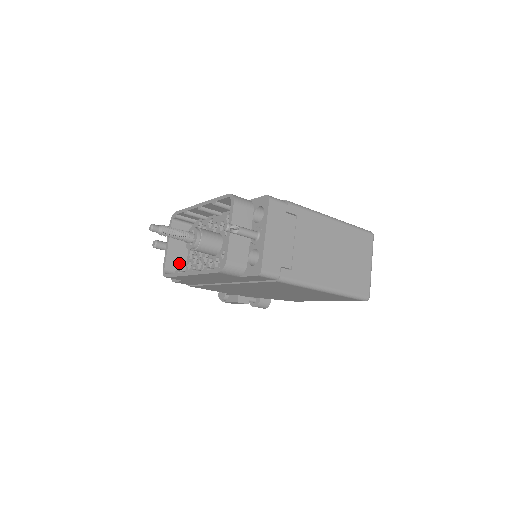
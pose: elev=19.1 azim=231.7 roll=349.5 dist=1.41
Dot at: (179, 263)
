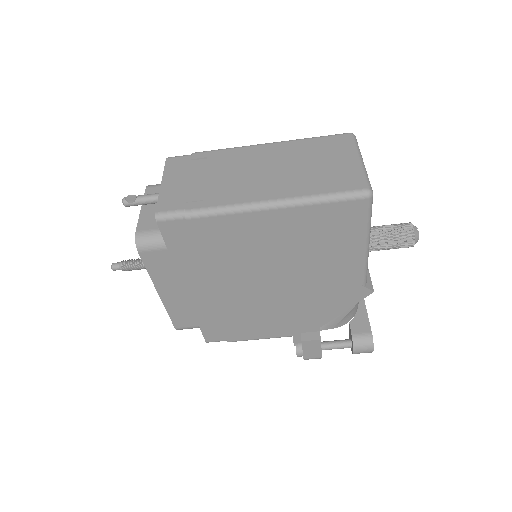
Dot at: occluded
